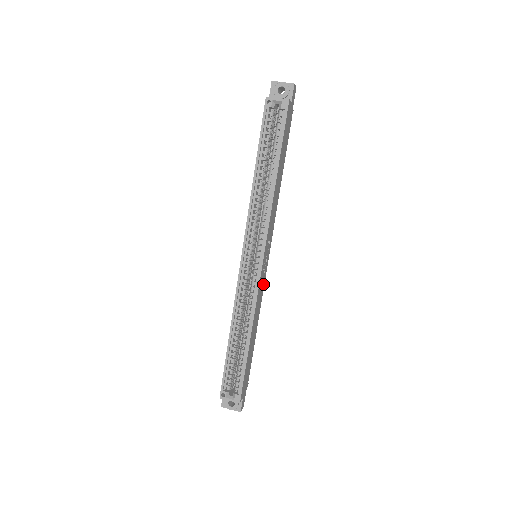
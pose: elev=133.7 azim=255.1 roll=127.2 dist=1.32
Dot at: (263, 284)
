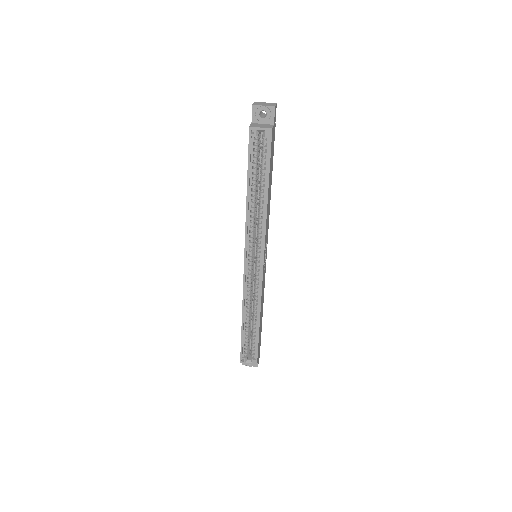
Dot at: occluded
